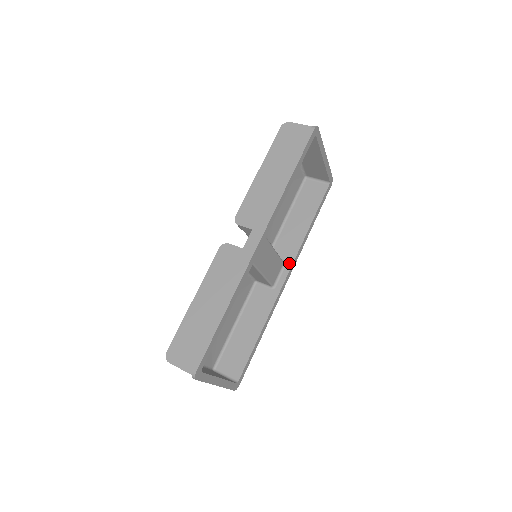
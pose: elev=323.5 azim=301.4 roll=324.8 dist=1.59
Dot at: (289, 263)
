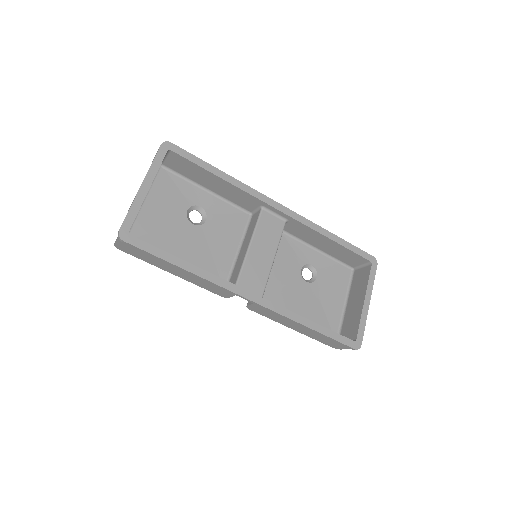
Dot at: (266, 300)
